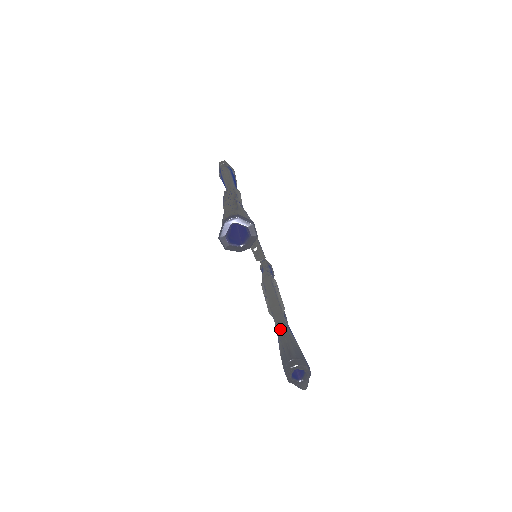
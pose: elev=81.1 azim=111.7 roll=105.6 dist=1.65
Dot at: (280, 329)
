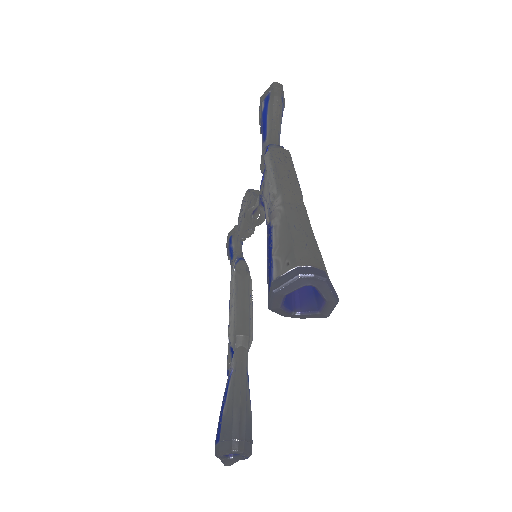
Dot at: (238, 377)
